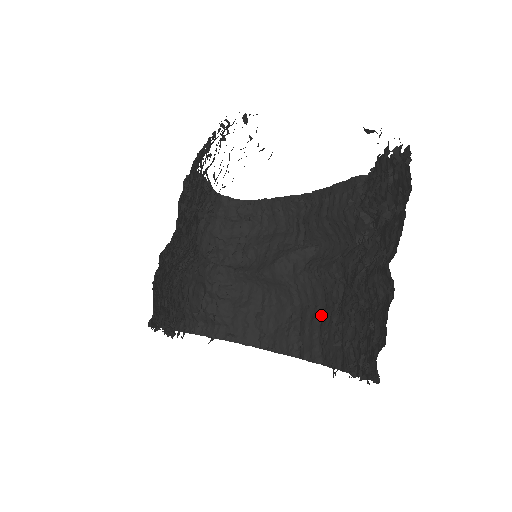
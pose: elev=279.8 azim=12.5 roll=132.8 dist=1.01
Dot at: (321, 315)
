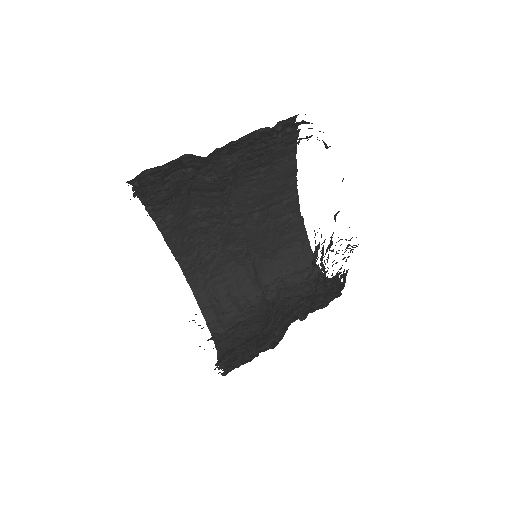
Dot at: occluded
